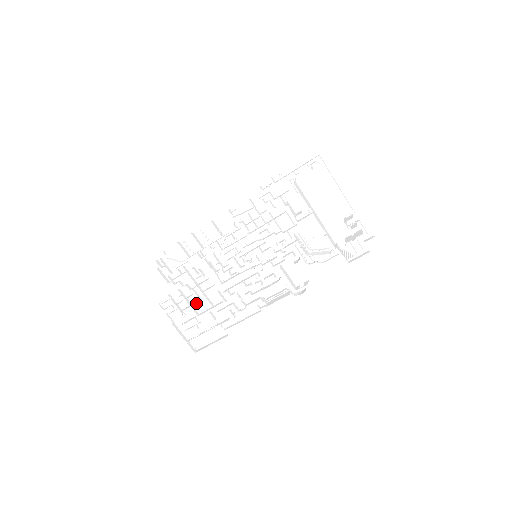
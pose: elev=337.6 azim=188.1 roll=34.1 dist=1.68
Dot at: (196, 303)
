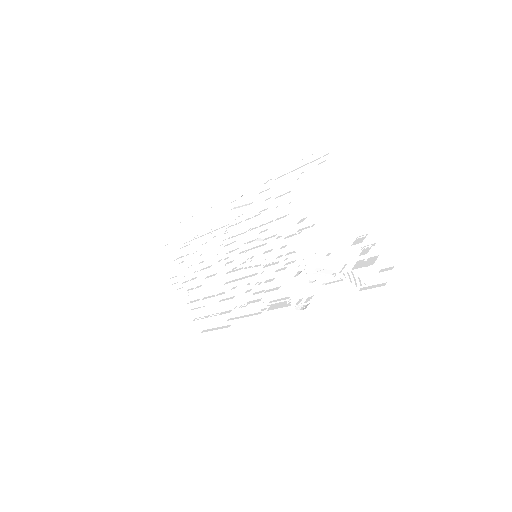
Dot at: (201, 286)
